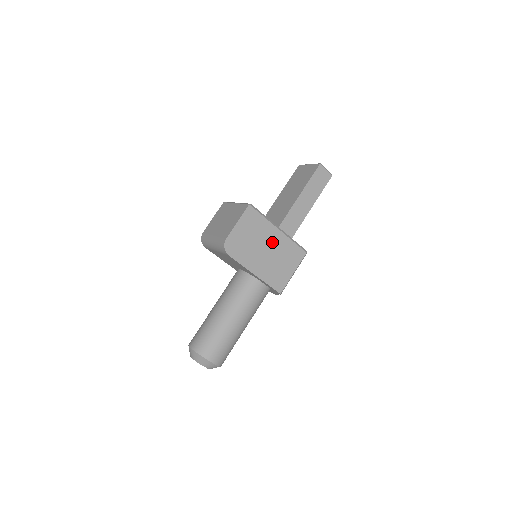
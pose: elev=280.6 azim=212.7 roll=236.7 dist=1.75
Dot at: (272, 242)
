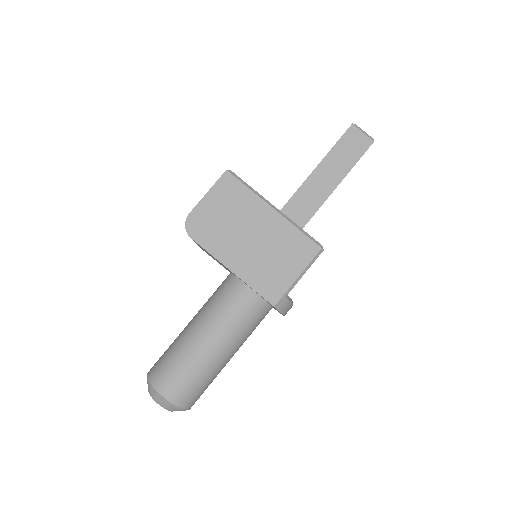
Dot at: (262, 226)
